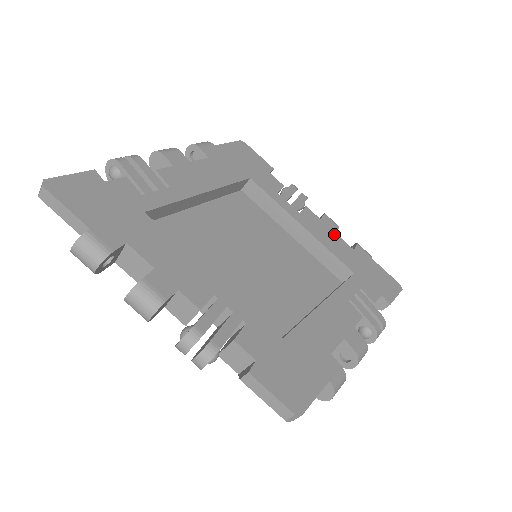
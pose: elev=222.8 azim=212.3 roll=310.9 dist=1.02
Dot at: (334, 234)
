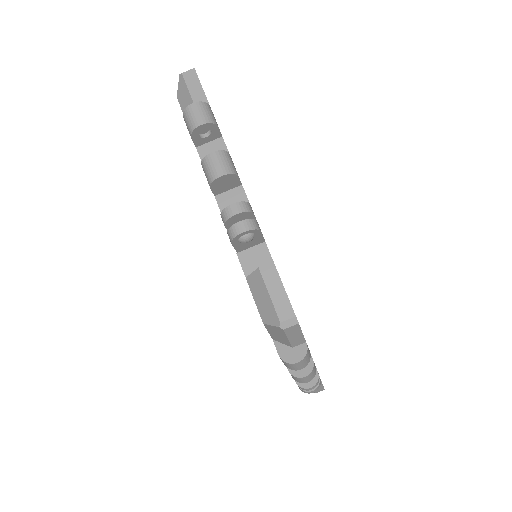
Dot at: occluded
